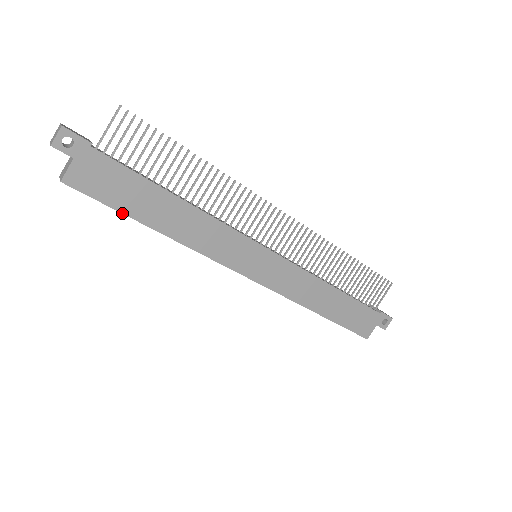
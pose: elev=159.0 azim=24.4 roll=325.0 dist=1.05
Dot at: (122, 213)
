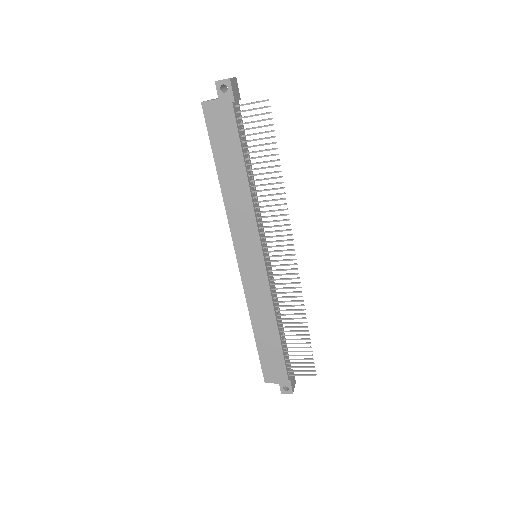
Dot at: (212, 150)
